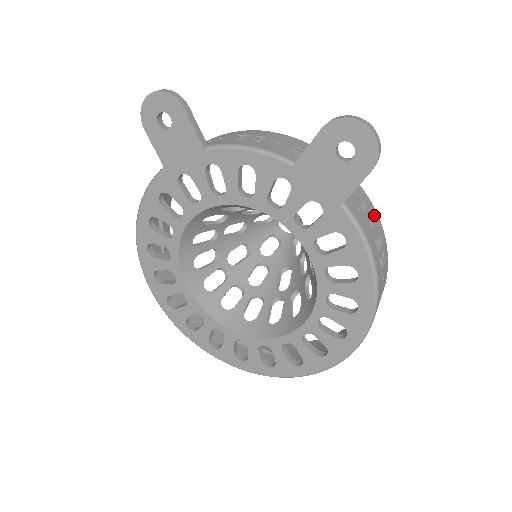
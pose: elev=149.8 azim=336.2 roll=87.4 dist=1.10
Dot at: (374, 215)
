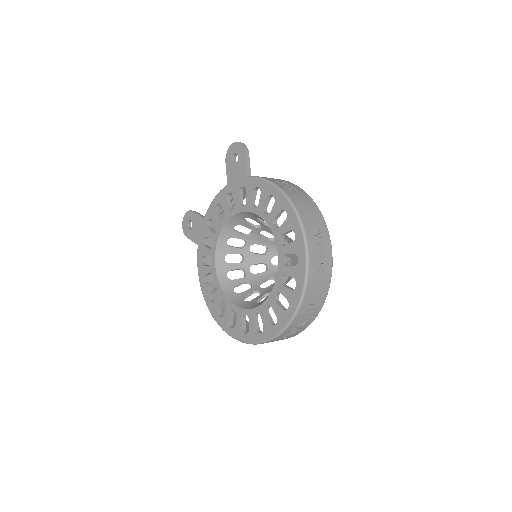
Dot at: (282, 180)
